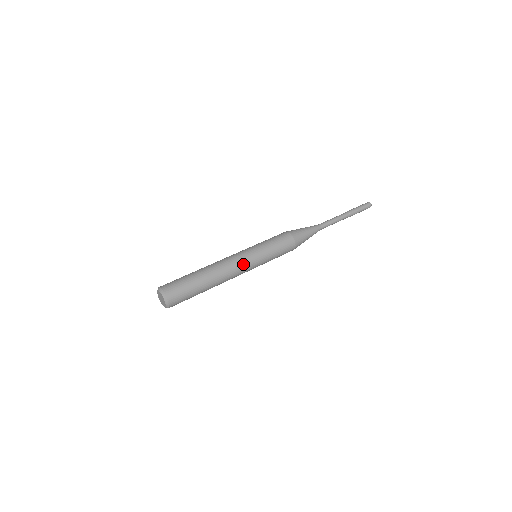
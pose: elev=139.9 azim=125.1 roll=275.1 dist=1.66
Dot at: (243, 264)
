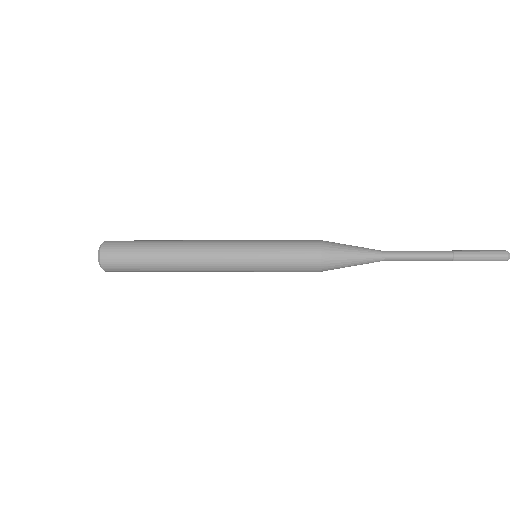
Dot at: (222, 253)
